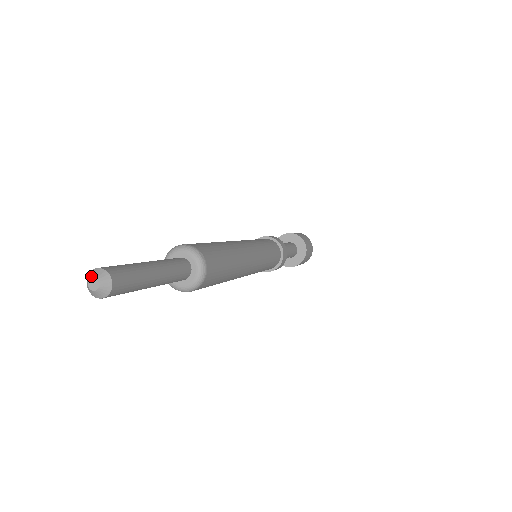
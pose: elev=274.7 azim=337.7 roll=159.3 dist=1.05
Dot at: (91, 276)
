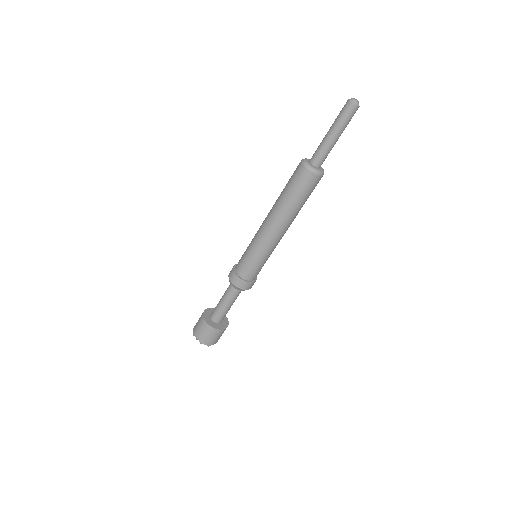
Dot at: (353, 98)
